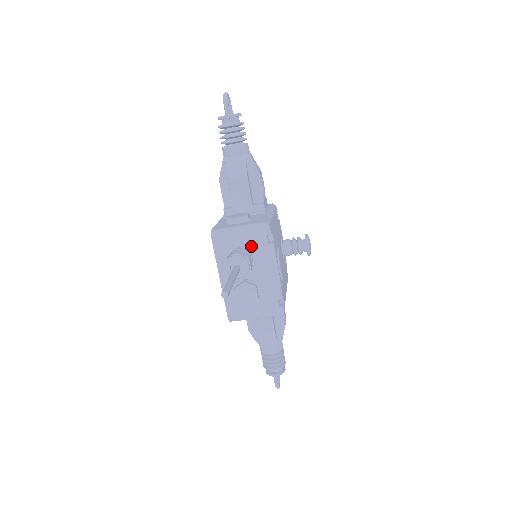
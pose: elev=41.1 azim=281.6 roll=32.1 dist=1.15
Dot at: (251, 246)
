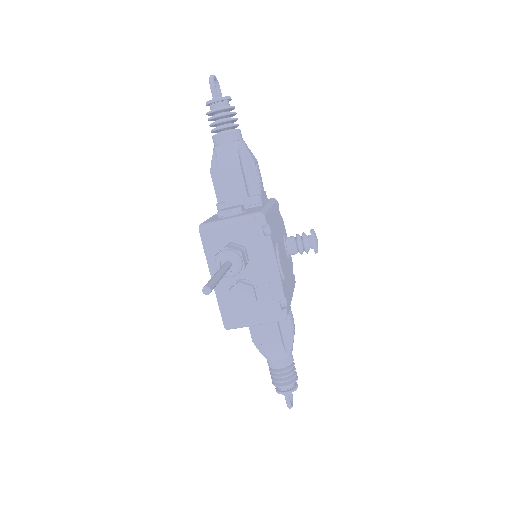
Dot at: (245, 240)
